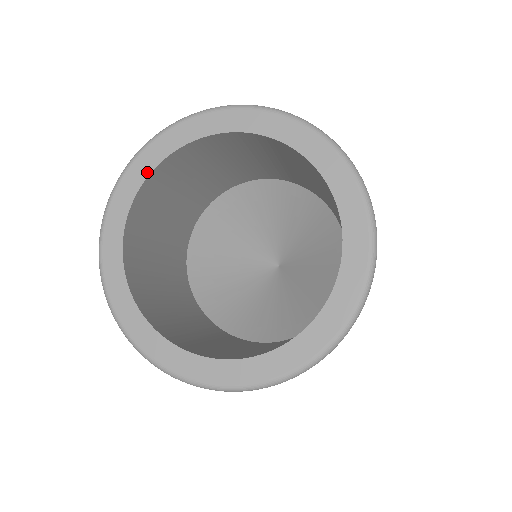
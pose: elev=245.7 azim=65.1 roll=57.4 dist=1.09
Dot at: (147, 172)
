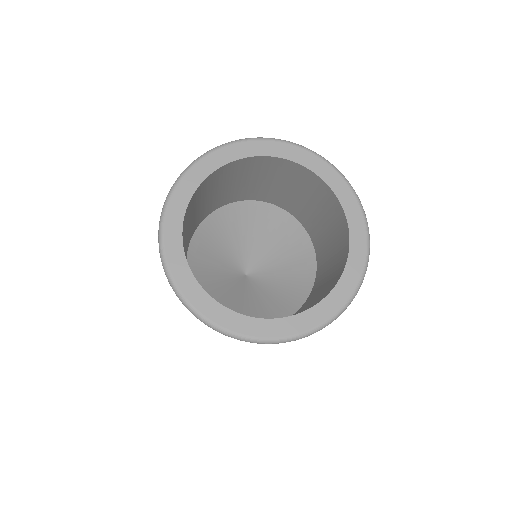
Dot at: (236, 157)
